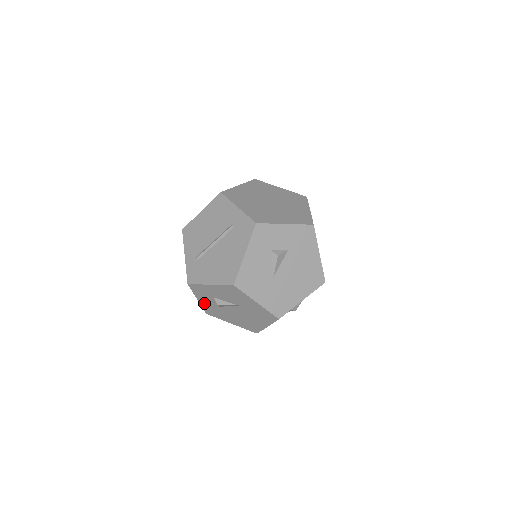
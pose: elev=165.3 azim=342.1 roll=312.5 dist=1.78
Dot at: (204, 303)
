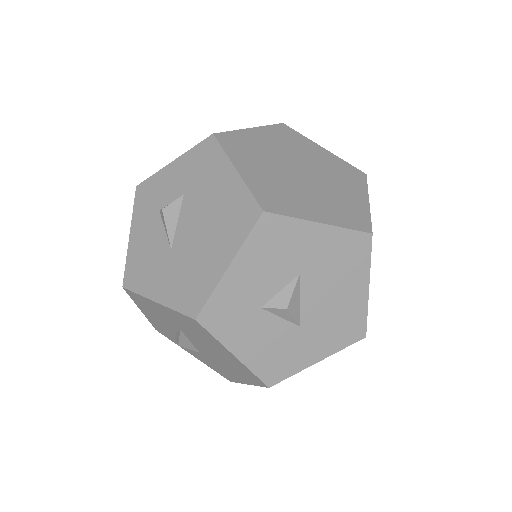
Dot at: (199, 357)
